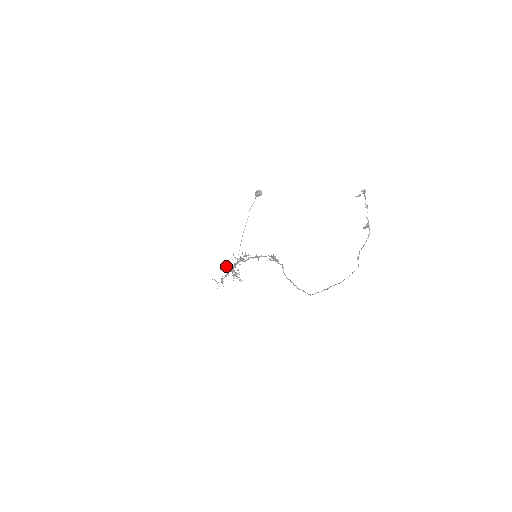
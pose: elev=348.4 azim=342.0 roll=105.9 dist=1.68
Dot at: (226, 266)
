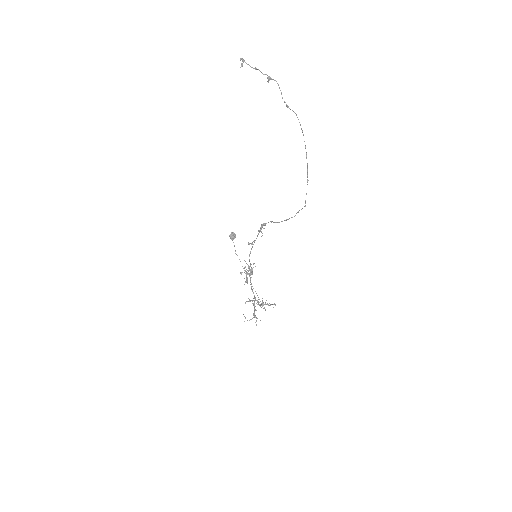
Dot at: (248, 301)
